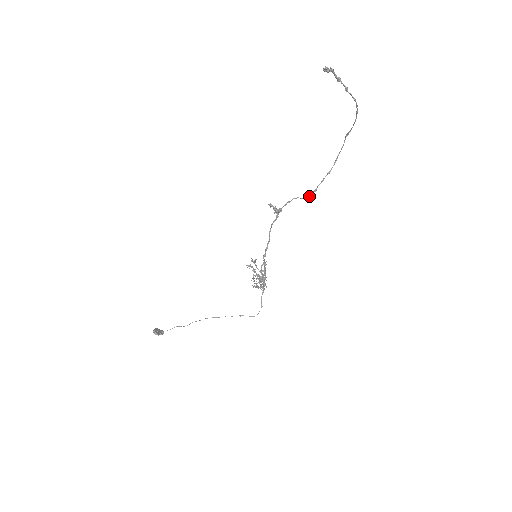
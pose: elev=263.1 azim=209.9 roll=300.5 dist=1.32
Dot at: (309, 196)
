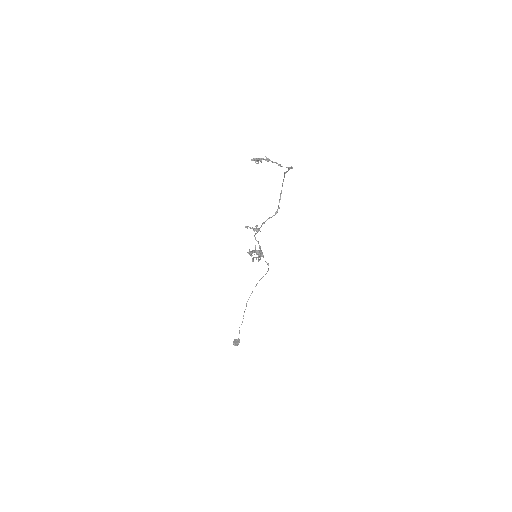
Dot at: occluded
